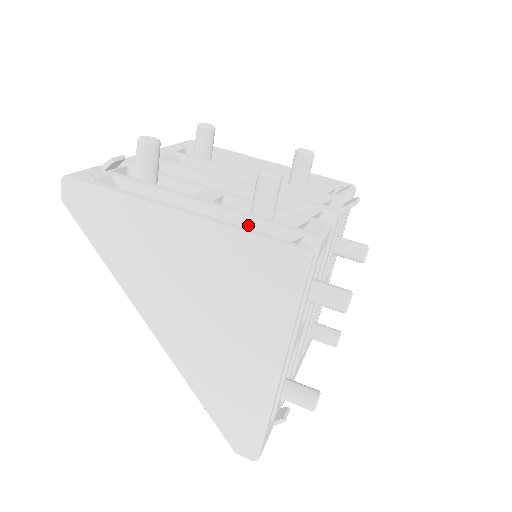
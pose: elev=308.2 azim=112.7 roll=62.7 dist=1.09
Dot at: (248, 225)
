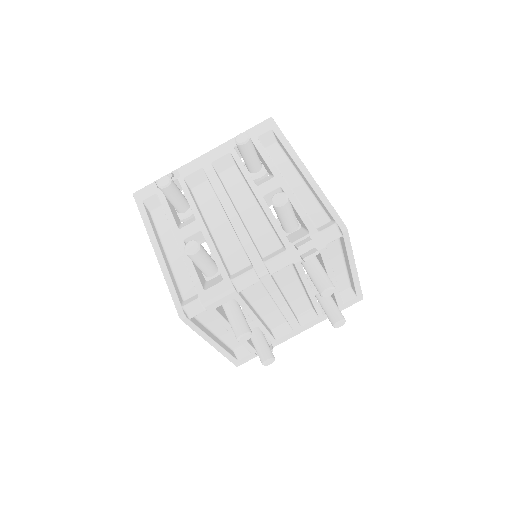
Dot at: occluded
